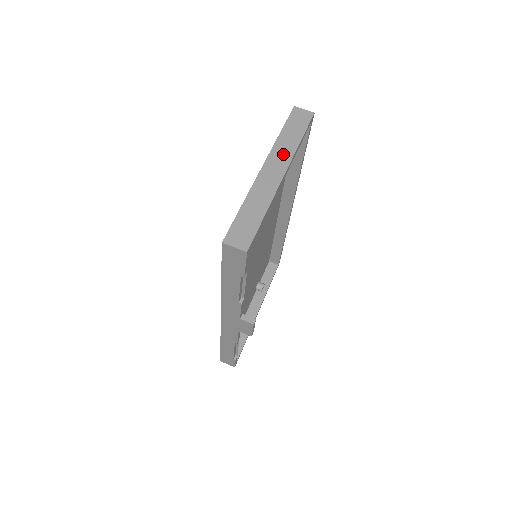
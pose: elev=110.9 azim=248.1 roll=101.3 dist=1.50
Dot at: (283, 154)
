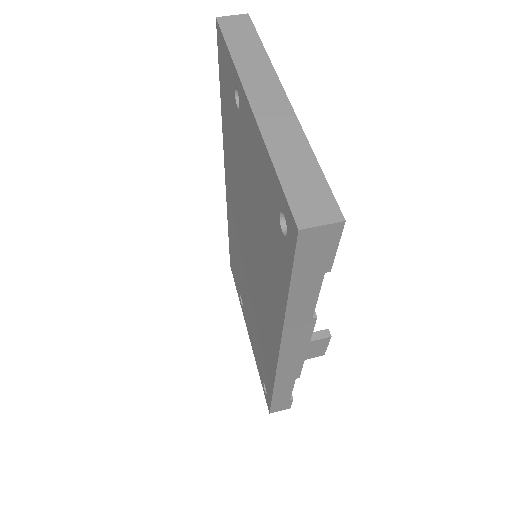
Dot at: (260, 75)
